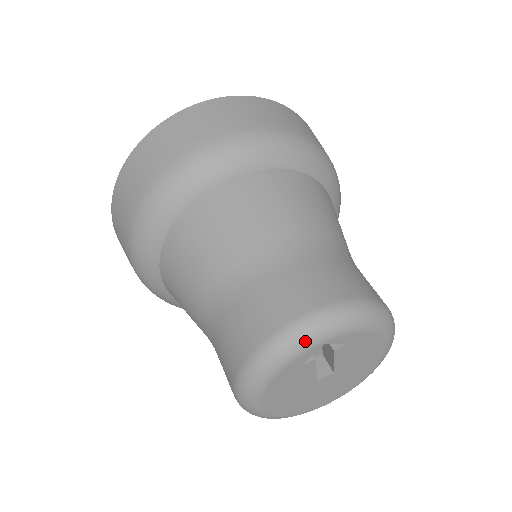
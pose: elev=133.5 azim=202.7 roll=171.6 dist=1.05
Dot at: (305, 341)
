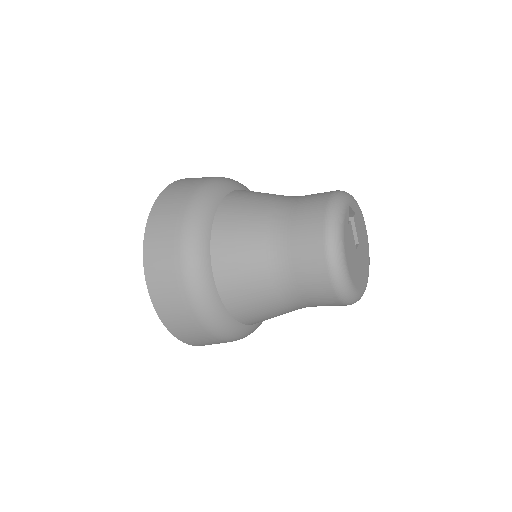
Dot at: (342, 202)
